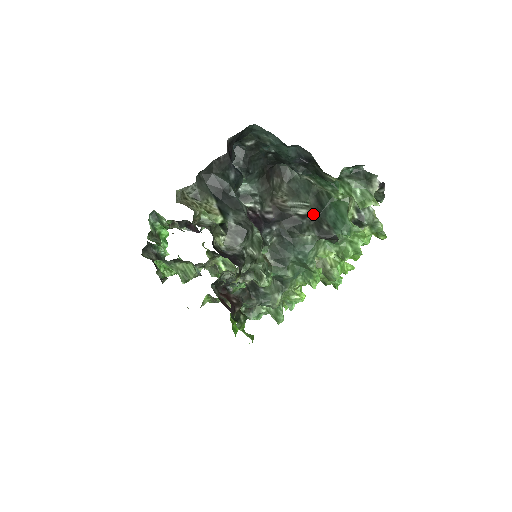
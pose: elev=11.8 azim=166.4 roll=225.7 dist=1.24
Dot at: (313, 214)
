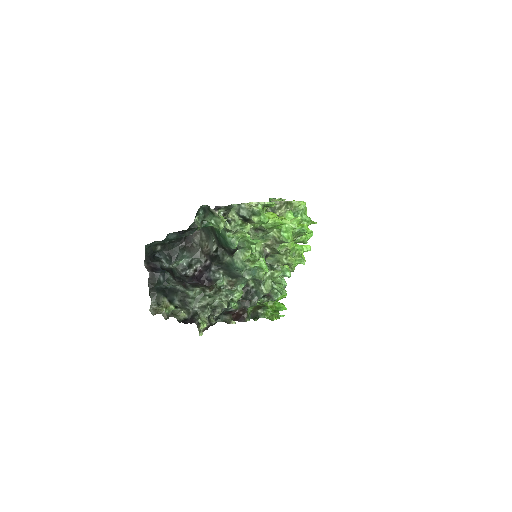
Dot at: (218, 245)
